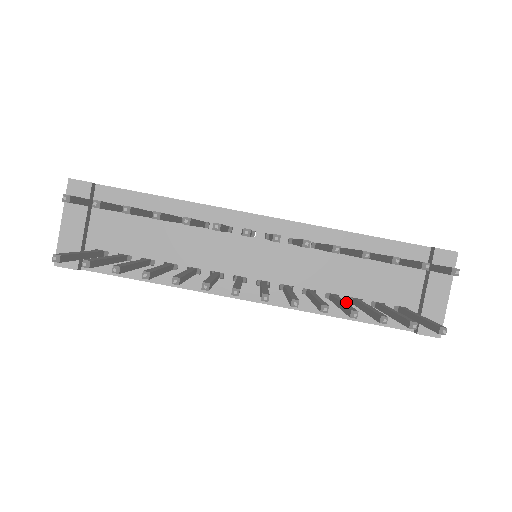
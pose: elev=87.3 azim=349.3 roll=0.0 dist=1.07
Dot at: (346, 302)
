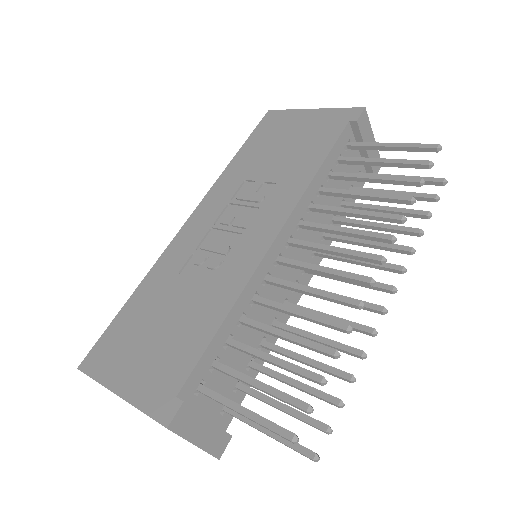
Dot at: (378, 223)
